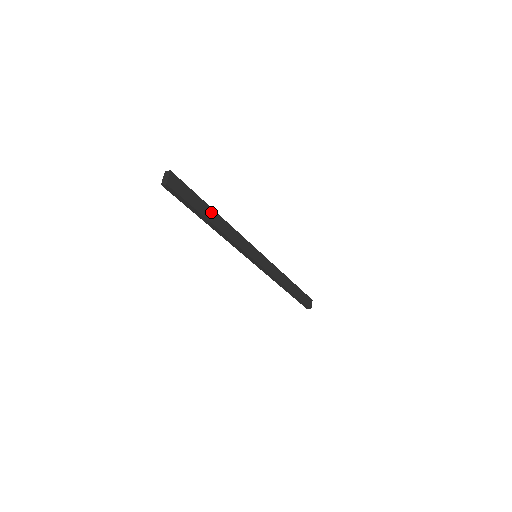
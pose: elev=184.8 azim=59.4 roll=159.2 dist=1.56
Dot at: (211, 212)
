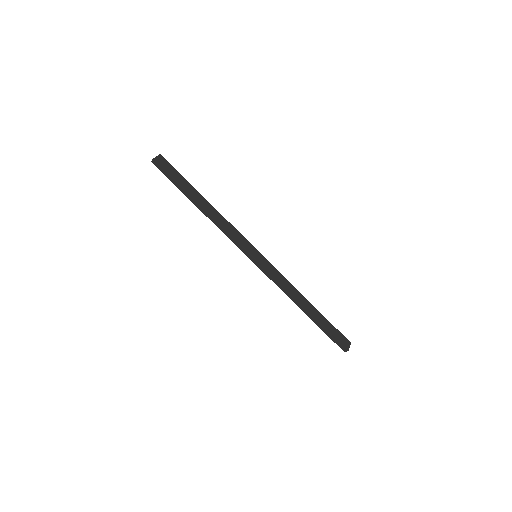
Dot at: (199, 196)
